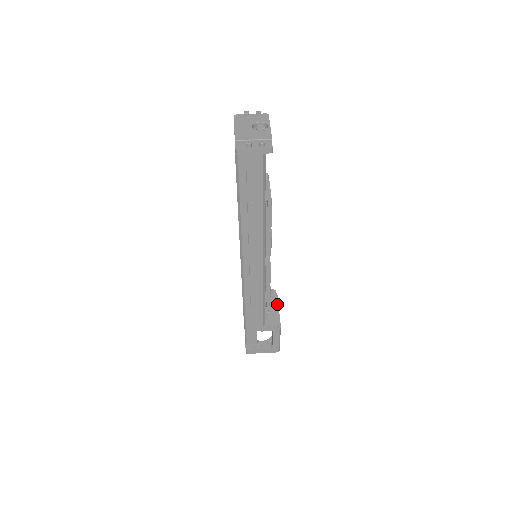
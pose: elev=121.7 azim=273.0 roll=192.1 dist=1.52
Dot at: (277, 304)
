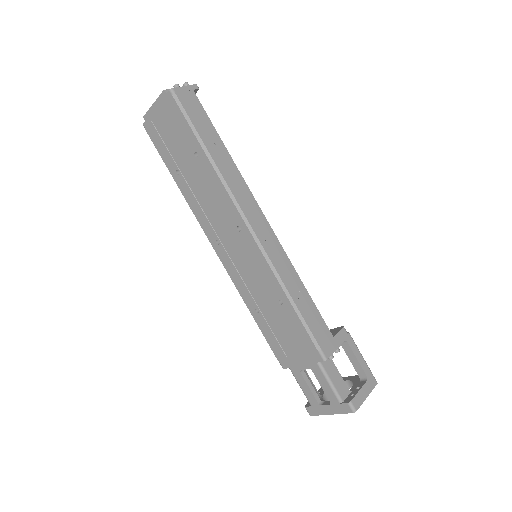
Dot at: occluded
